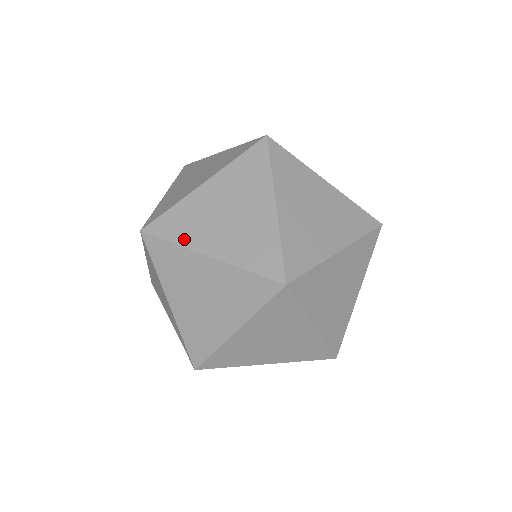
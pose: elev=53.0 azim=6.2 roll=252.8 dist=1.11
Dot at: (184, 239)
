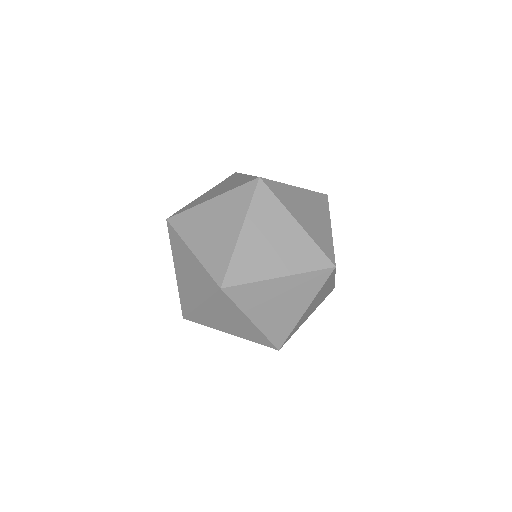
Dot at: (245, 307)
